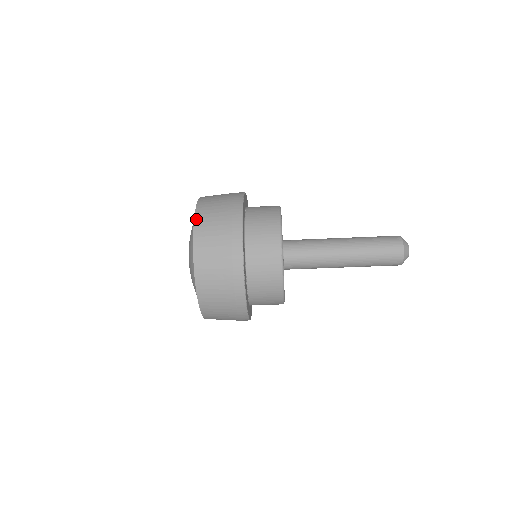
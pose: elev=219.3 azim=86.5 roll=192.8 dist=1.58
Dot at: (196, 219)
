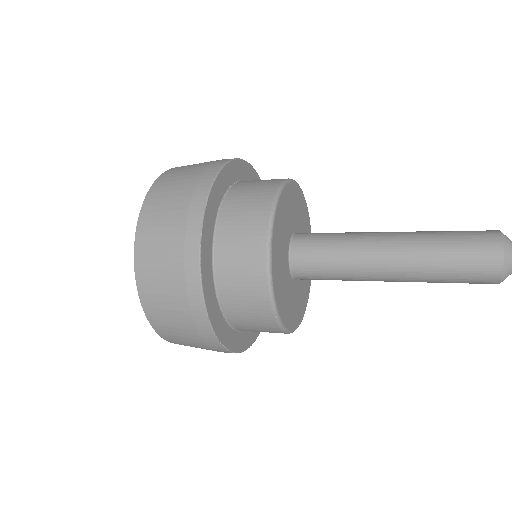
Dot at: (137, 270)
